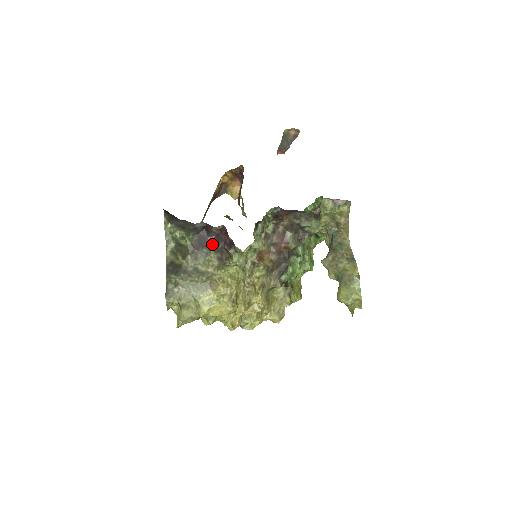
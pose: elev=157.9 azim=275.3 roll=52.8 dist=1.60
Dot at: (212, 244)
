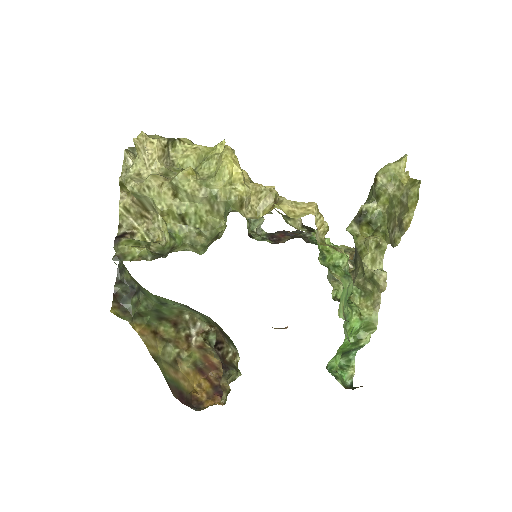
Dot at: occluded
